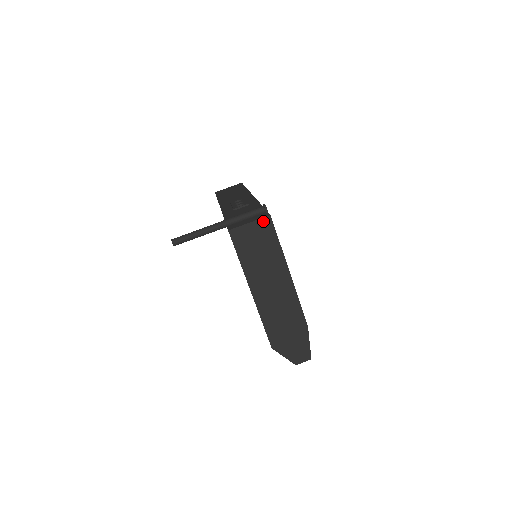
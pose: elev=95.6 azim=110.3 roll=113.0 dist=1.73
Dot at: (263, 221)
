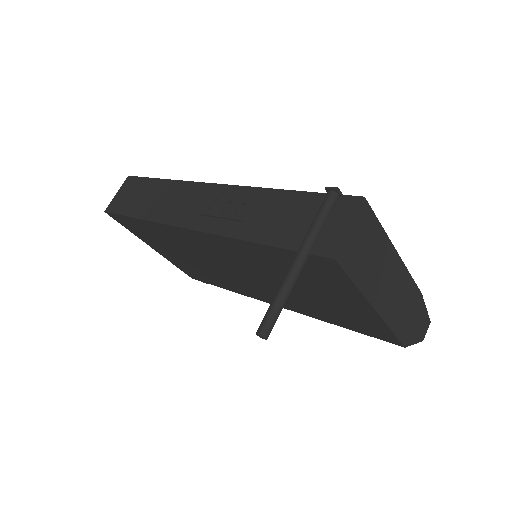
Dot at: (361, 212)
